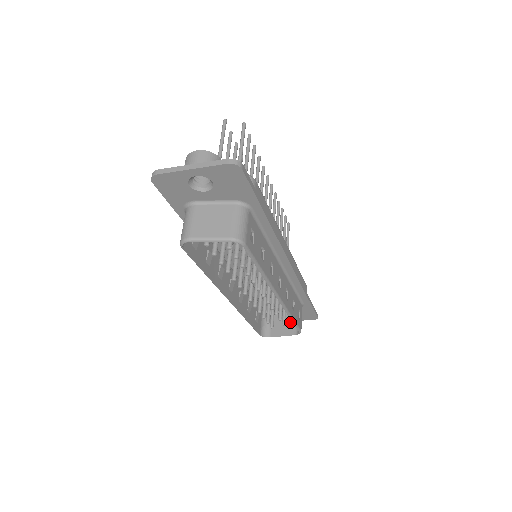
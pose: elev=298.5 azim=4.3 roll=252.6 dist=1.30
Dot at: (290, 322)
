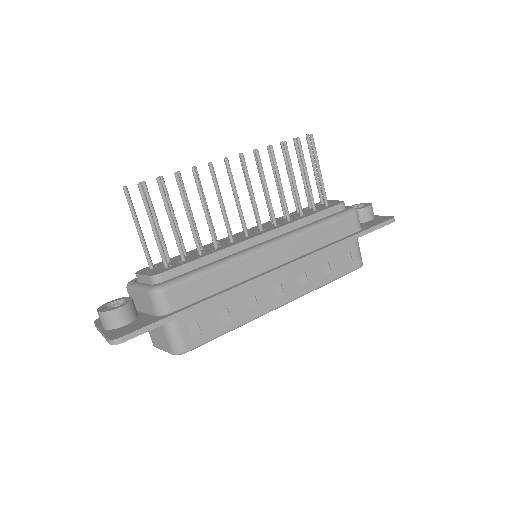
Dot at: occluded
